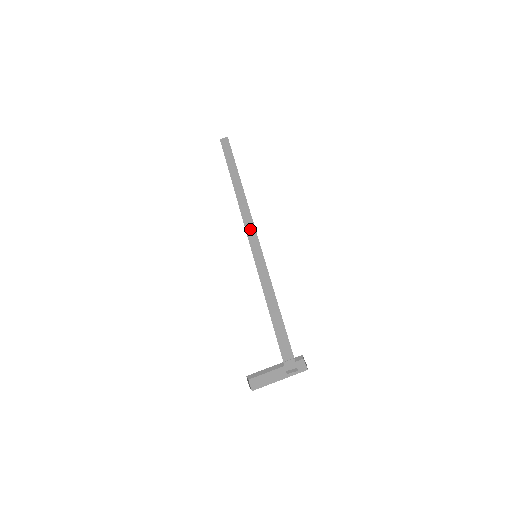
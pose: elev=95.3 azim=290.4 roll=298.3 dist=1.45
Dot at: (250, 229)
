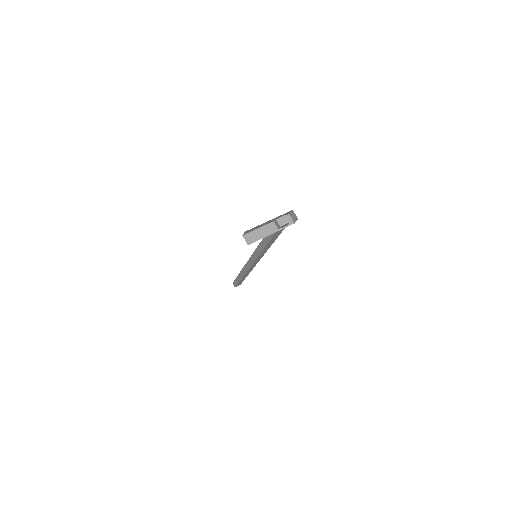
Dot at: occluded
